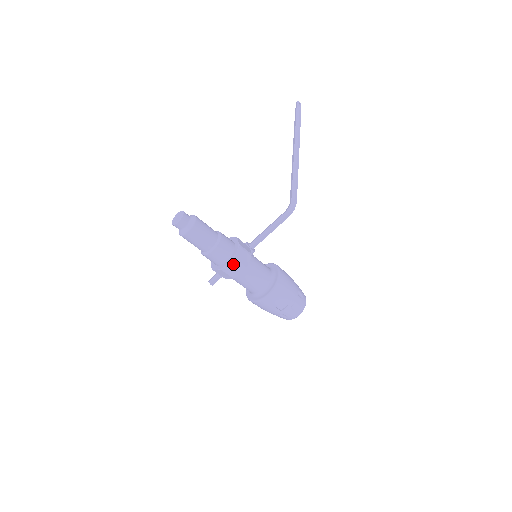
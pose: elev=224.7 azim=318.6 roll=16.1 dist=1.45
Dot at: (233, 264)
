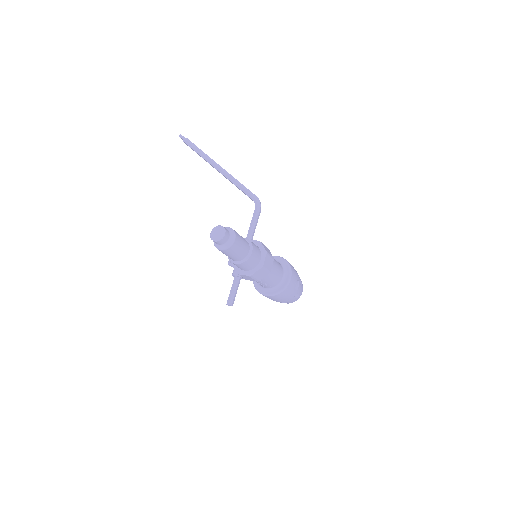
Dot at: (267, 258)
